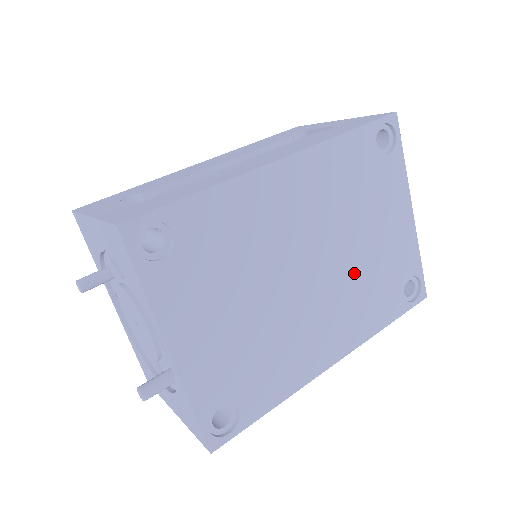
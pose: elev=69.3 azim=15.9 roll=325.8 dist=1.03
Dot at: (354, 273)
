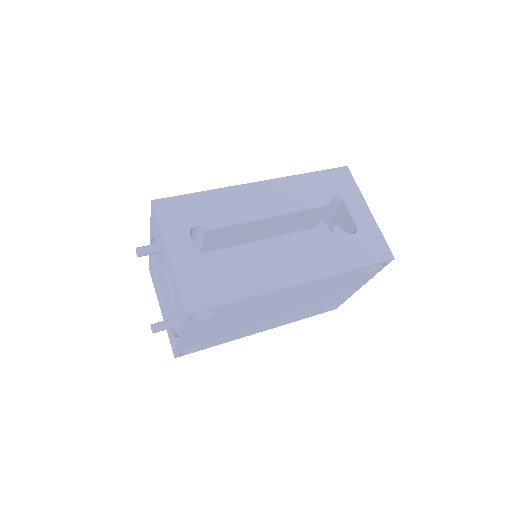
Dot at: (302, 309)
